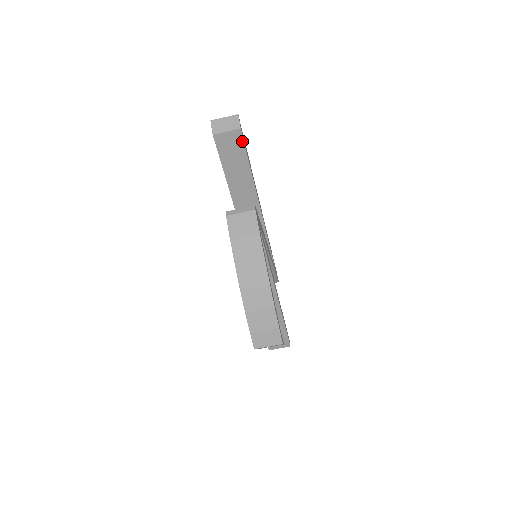
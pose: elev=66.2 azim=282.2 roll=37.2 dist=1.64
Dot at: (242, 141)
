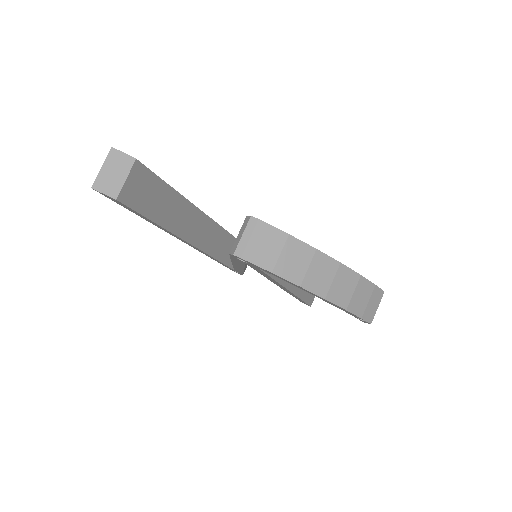
Dot at: (146, 171)
